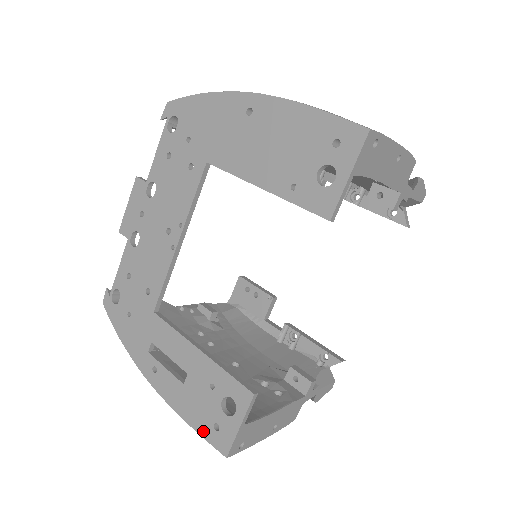
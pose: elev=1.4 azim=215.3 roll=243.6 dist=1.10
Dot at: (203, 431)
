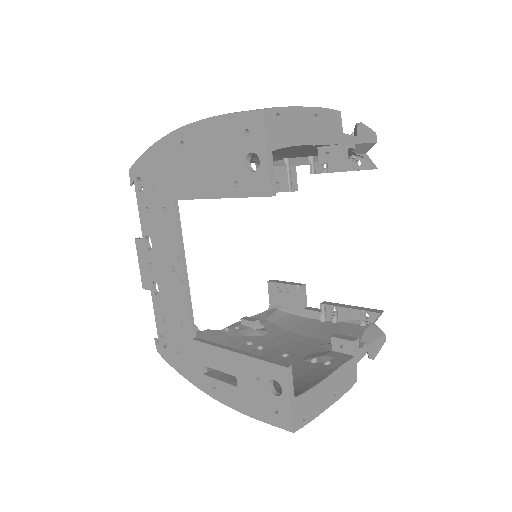
Dot at: (268, 419)
